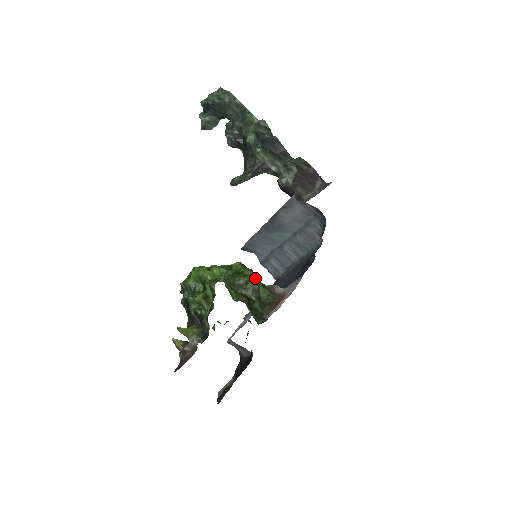
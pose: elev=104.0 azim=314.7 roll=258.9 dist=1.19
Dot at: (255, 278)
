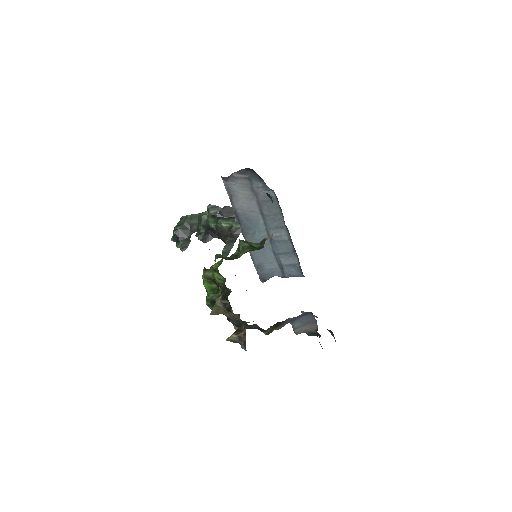
Dot at: (240, 240)
